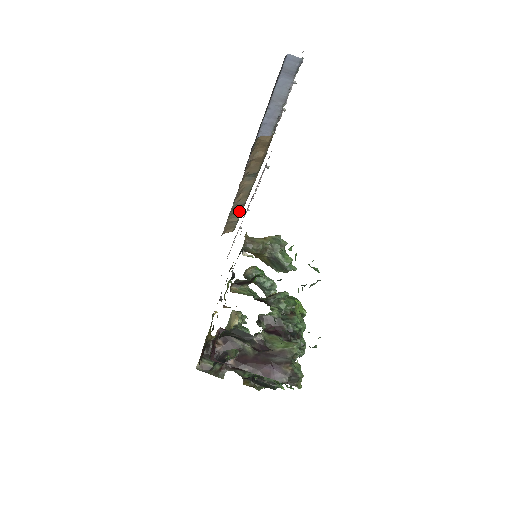
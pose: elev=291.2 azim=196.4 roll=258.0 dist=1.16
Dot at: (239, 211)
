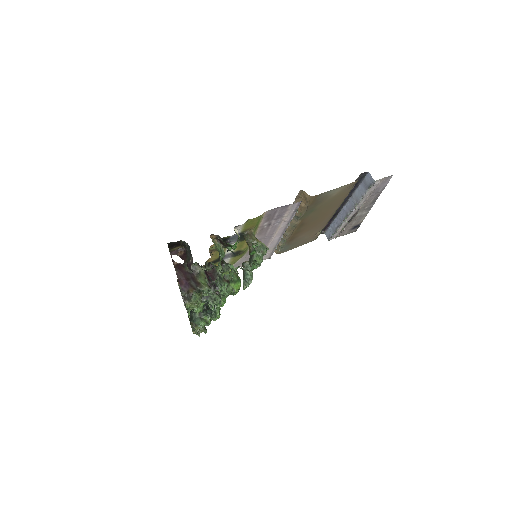
Dot at: (284, 239)
